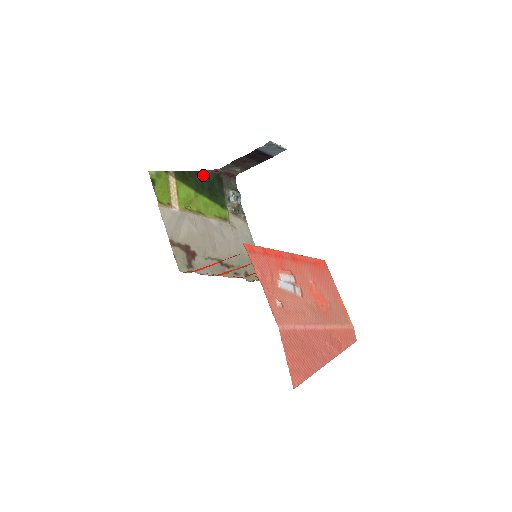
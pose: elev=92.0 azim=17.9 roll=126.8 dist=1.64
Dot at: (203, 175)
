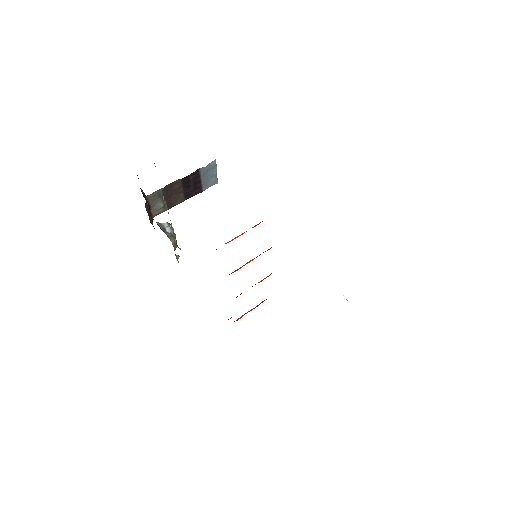
Dot at: occluded
